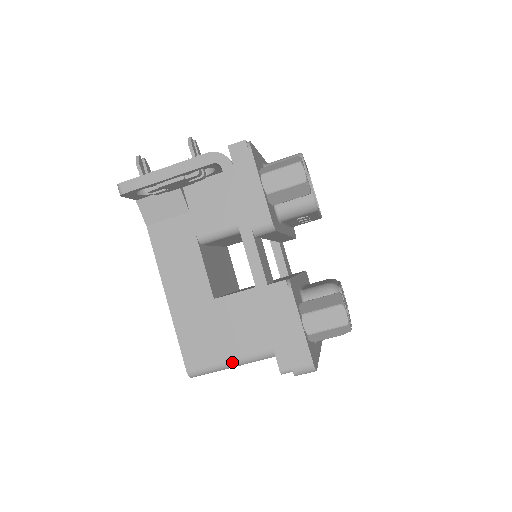
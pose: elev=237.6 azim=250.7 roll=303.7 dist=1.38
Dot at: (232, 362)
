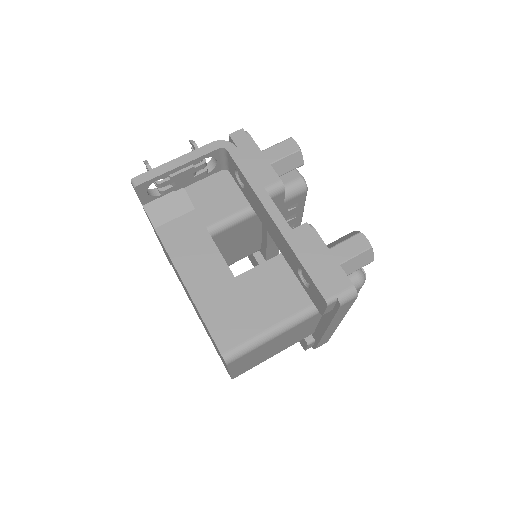
Dot at: (267, 332)
